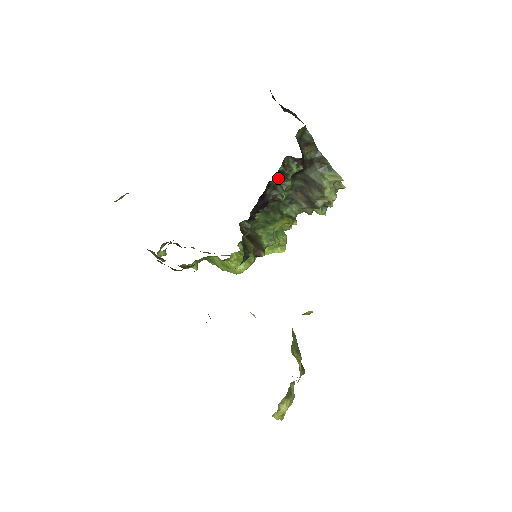
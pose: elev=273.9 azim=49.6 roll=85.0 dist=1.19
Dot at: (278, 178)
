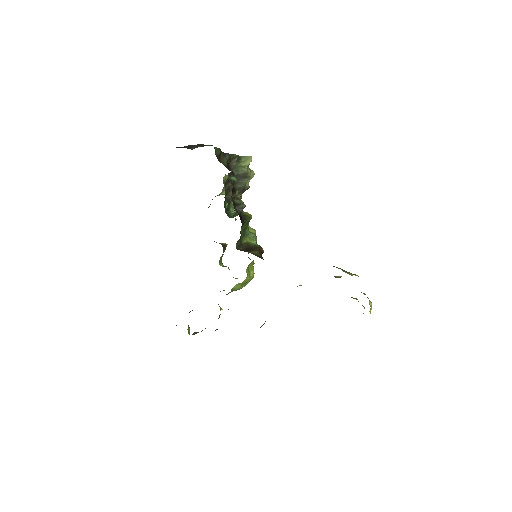
Dot at: (231, 196)
